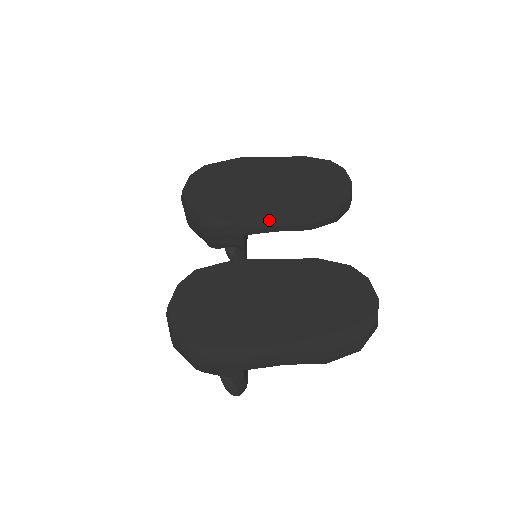
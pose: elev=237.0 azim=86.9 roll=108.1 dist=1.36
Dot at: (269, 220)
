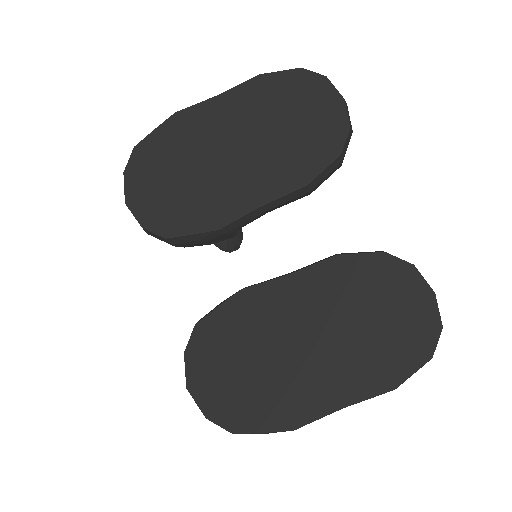
Dot at: (254, 211)
